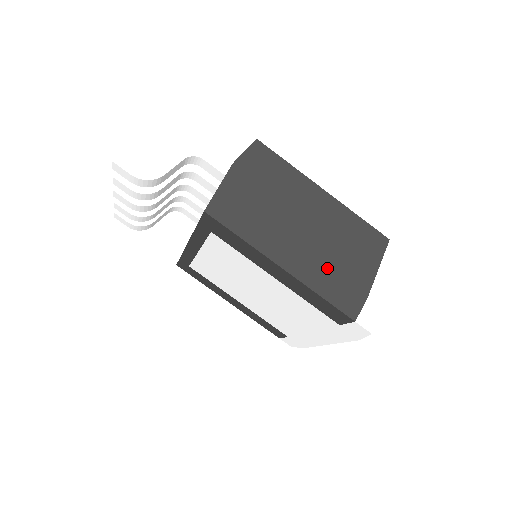
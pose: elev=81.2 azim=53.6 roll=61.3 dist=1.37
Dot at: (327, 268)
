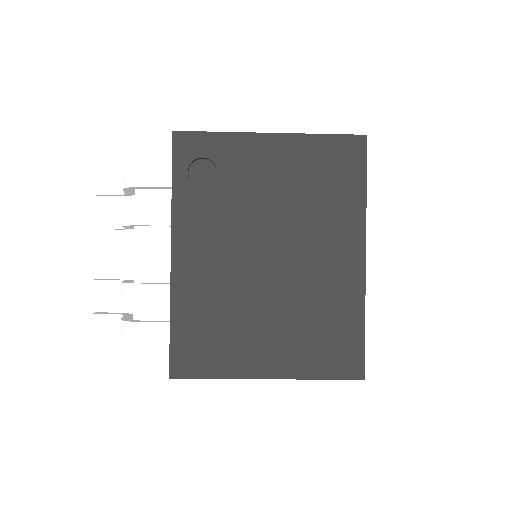
Dot at: occluded
